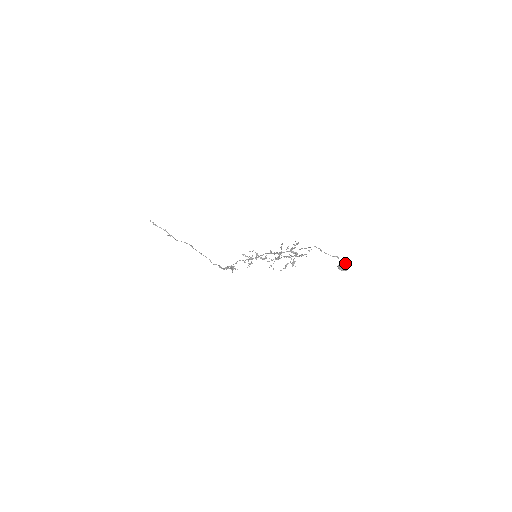
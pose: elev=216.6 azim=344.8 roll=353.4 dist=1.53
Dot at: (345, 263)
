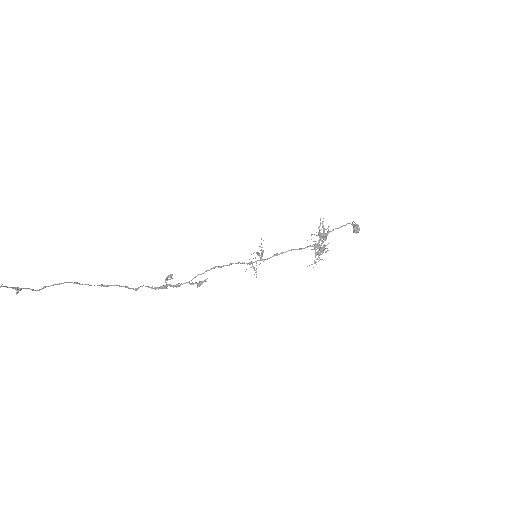
Dot at: (358, 225)
